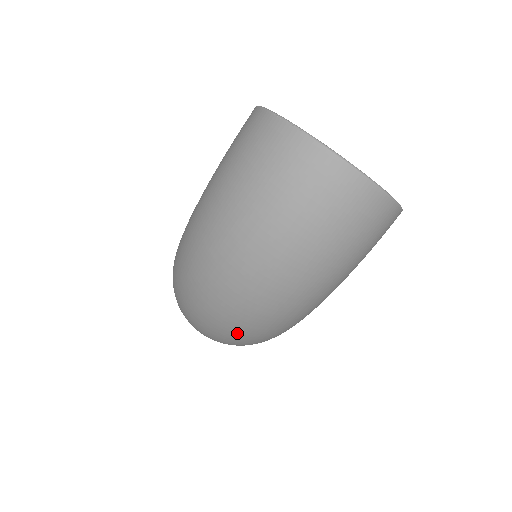
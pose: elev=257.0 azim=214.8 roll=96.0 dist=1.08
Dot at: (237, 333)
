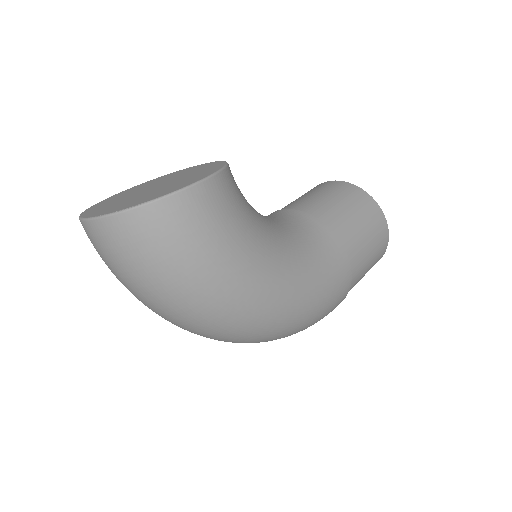
Dot at: (235, 340)
